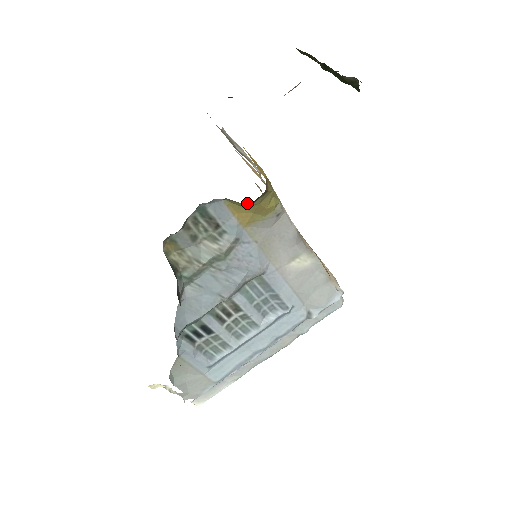
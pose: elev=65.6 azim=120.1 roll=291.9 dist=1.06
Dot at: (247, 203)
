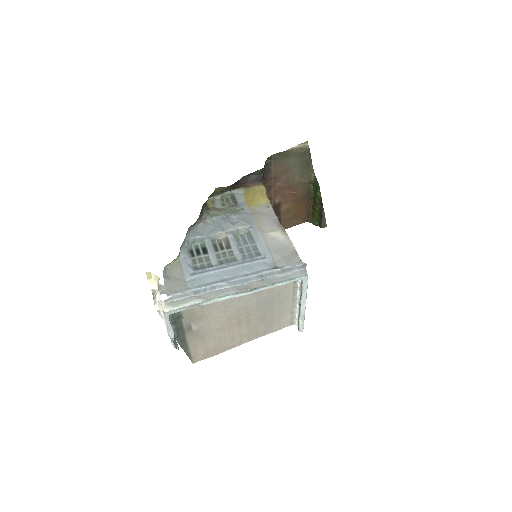
Dot at: (252, 191)
